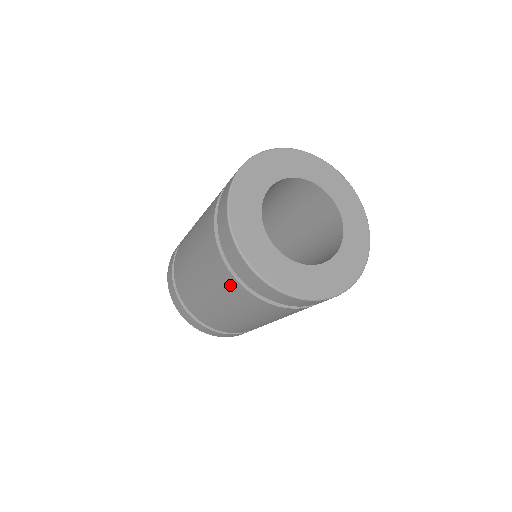
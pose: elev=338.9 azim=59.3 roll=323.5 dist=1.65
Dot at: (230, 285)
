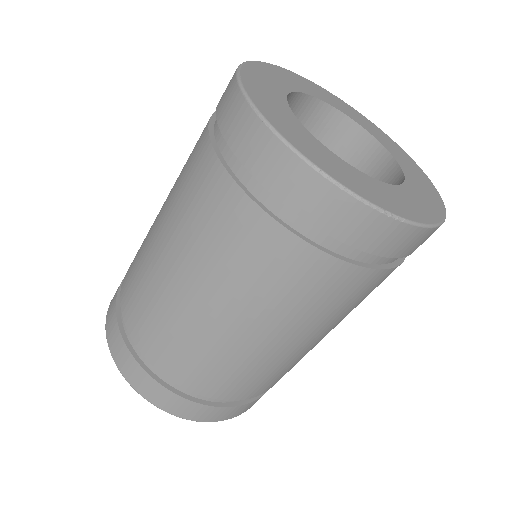
Dot at: (222, 208)
